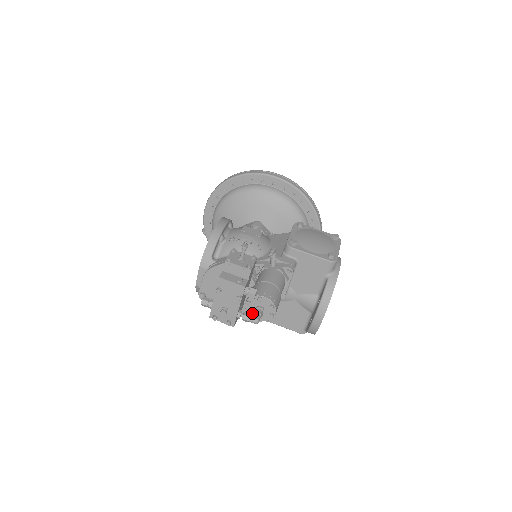
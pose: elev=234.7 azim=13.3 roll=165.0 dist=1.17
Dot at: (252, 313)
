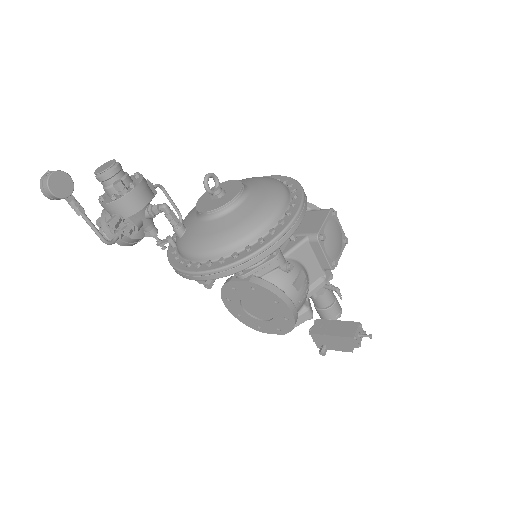
Dot at: occluded
